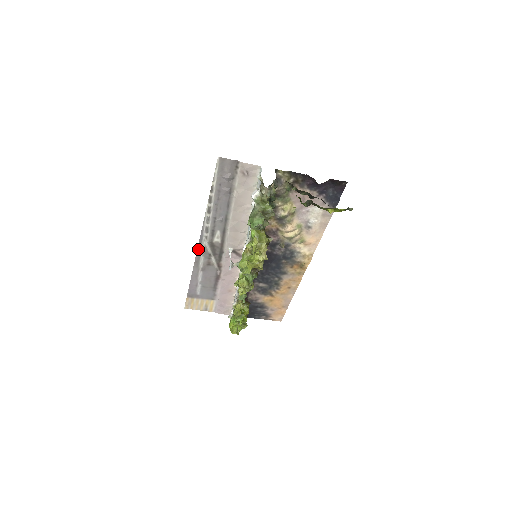
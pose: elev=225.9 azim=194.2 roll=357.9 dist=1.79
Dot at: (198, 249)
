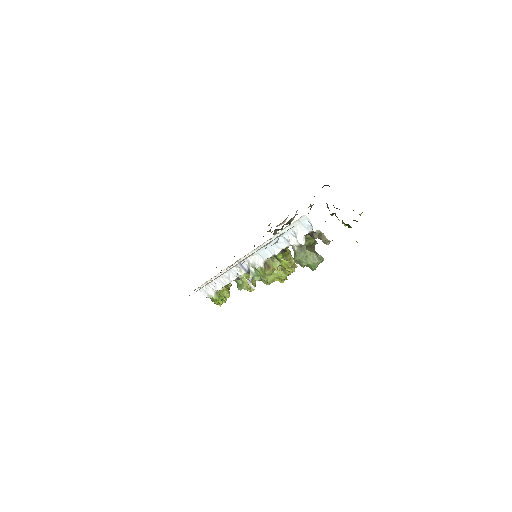
Dot at: occluded
